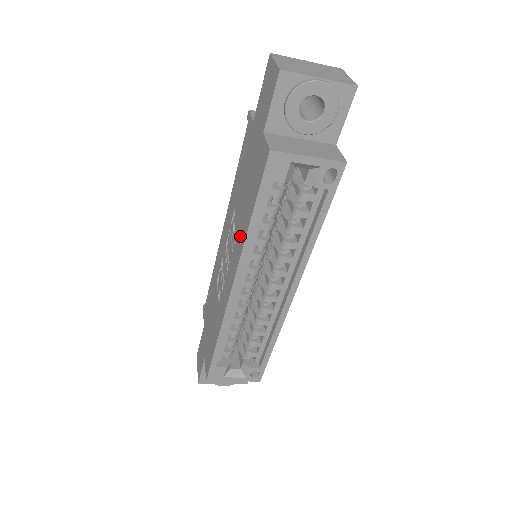
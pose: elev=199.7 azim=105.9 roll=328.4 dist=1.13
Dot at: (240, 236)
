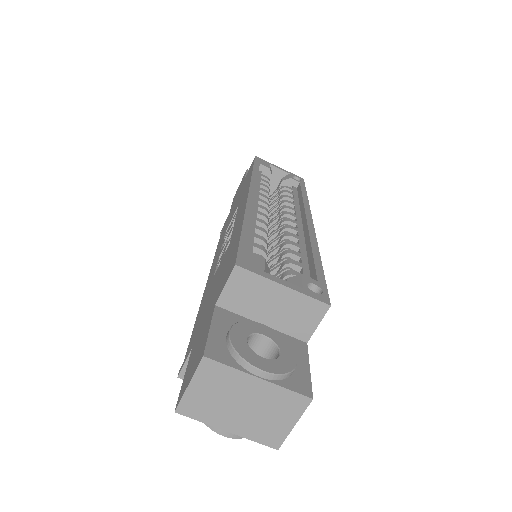
Dot at: (244, 192)
